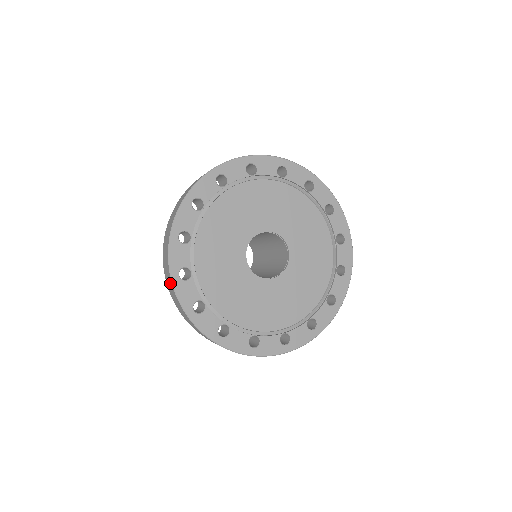
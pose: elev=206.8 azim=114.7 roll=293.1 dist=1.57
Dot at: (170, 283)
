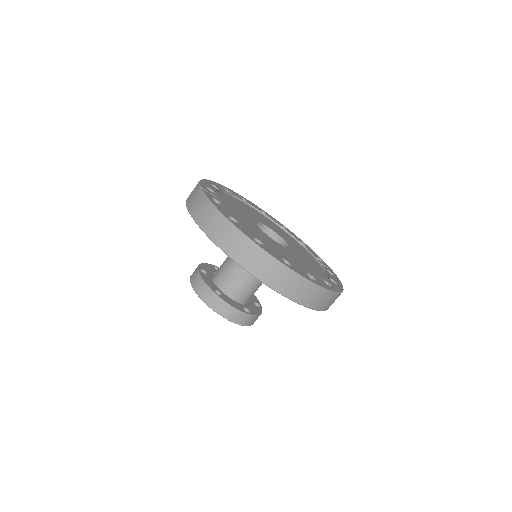
Dot at: (203, 203)
